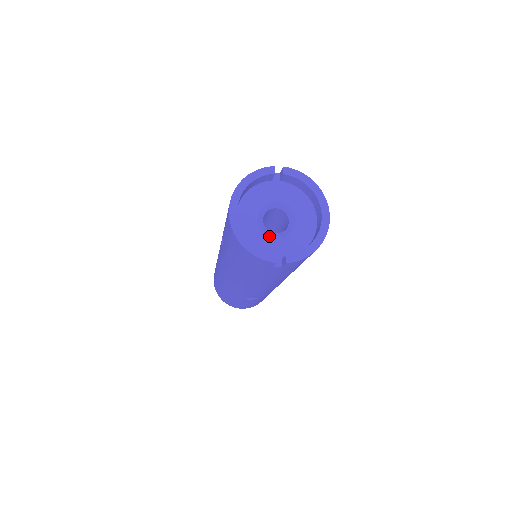
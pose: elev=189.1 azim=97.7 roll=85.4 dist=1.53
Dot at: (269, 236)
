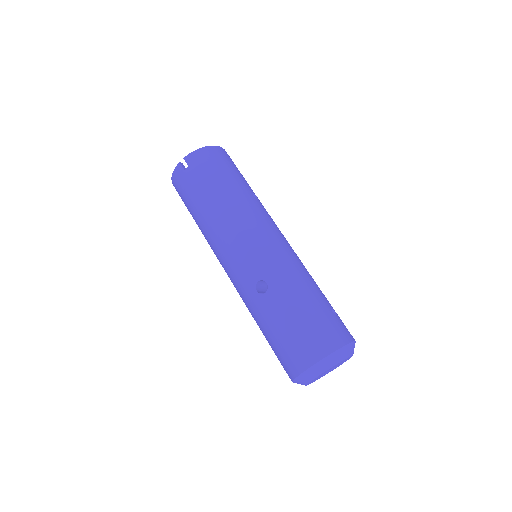
Dot at: occluded
